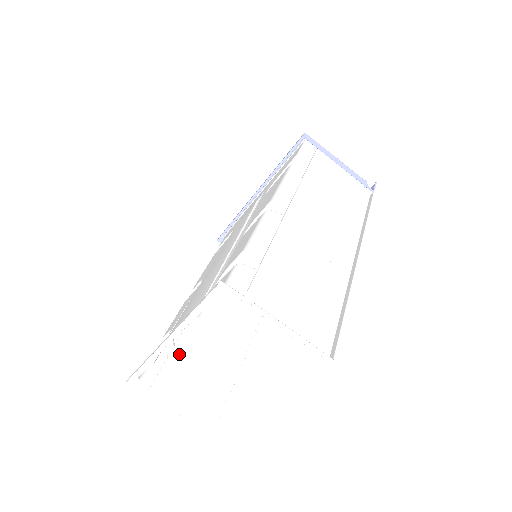
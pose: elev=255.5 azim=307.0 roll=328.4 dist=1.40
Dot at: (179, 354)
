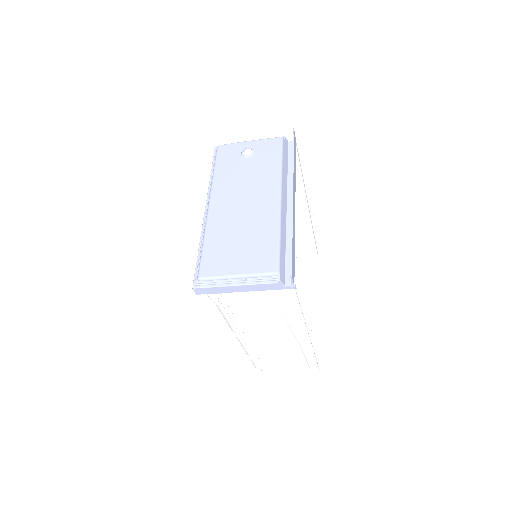
Dot at: occluded
